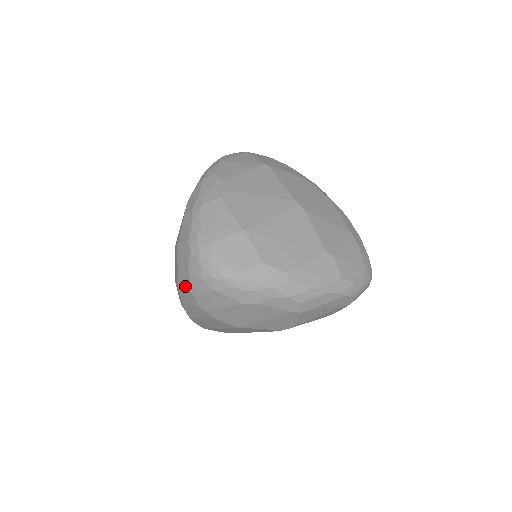
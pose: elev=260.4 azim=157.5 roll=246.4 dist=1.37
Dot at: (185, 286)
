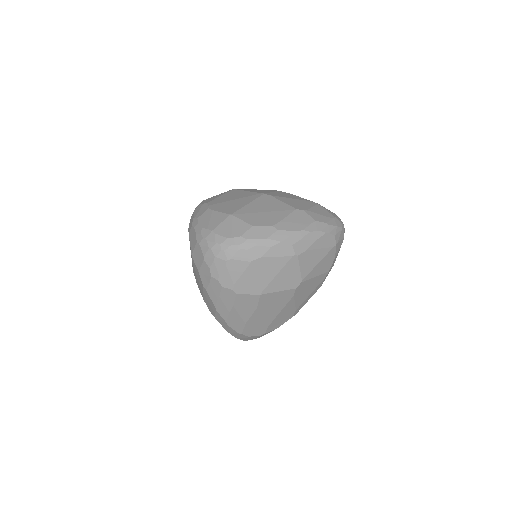
Dot at: (208, 278)
